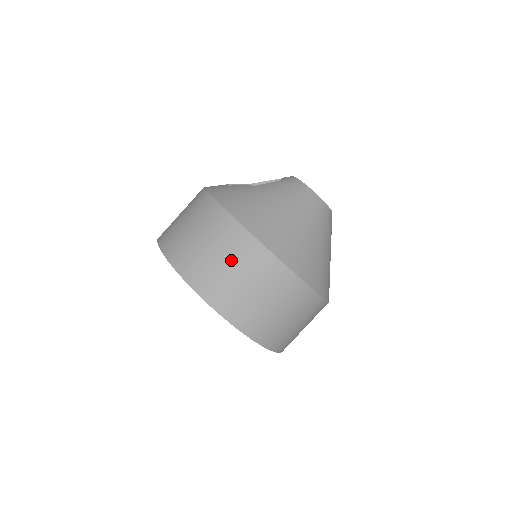
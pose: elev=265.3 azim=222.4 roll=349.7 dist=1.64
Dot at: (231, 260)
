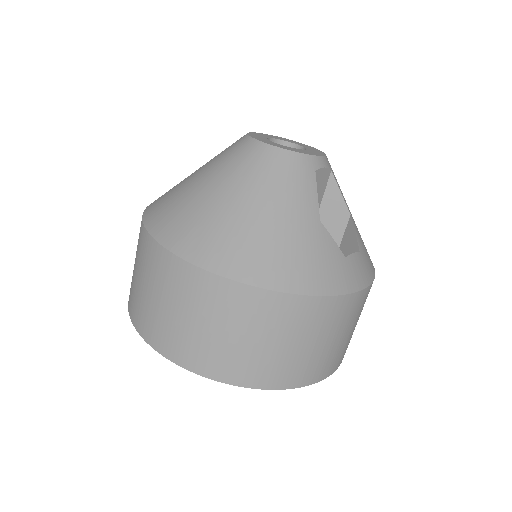
Dot at: (141, 271)
